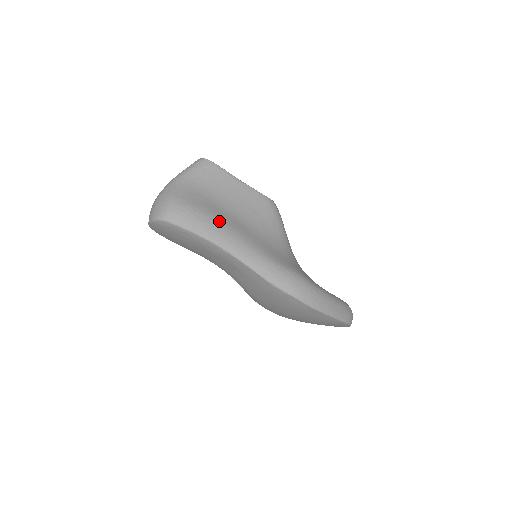
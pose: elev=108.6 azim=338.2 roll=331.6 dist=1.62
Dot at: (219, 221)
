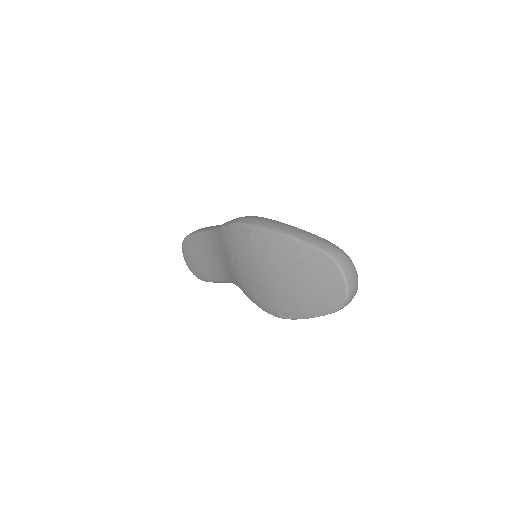
Dot at: occluded
